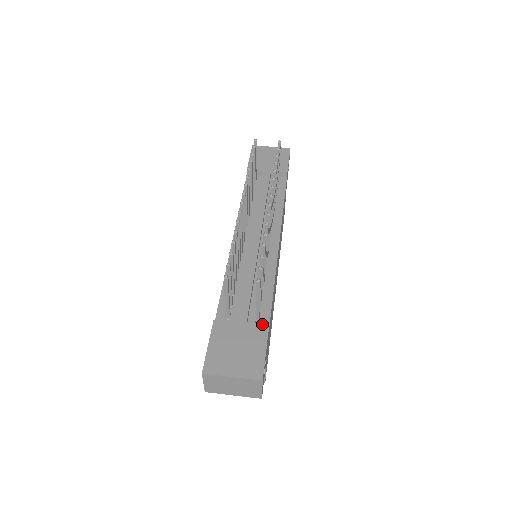
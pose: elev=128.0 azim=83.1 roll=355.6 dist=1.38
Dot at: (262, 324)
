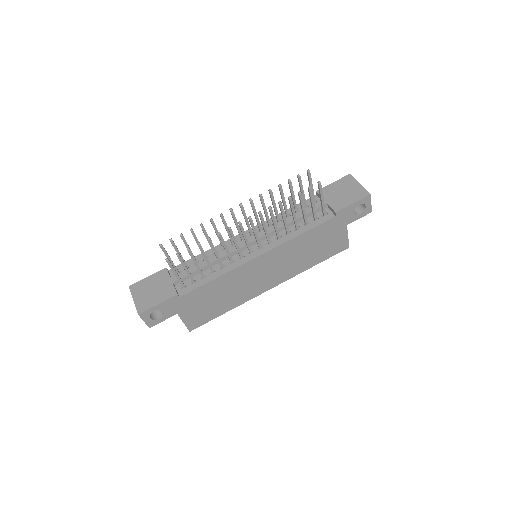
Dot at: (181, 291)
